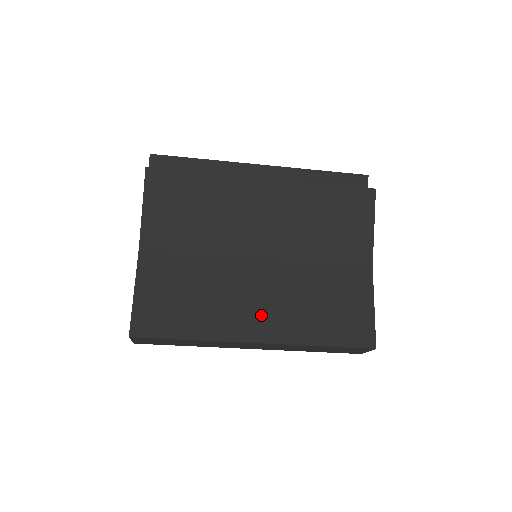
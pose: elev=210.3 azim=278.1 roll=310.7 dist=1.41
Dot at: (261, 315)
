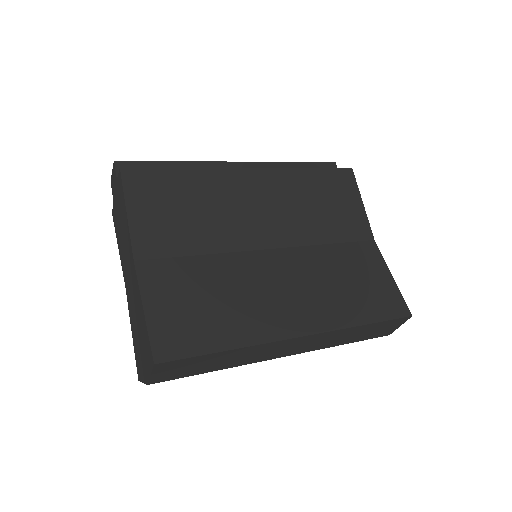
Dot at: (294, 306)
